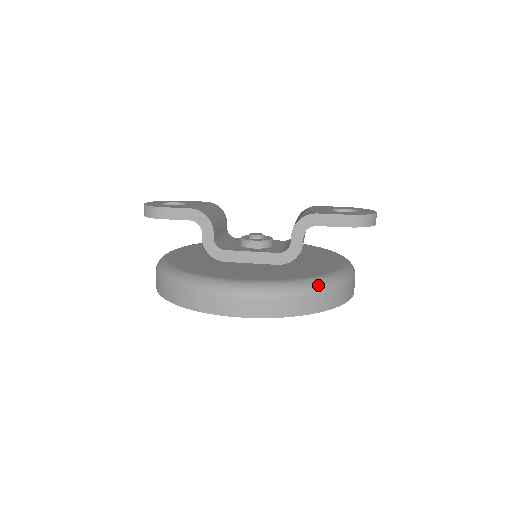
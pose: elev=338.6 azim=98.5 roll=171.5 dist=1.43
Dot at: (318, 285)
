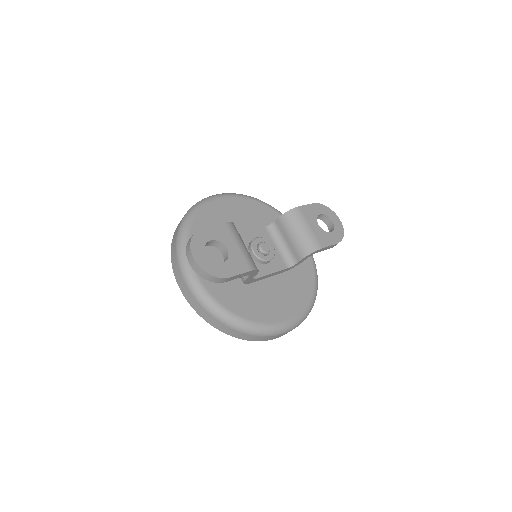
Dot at: occluded
